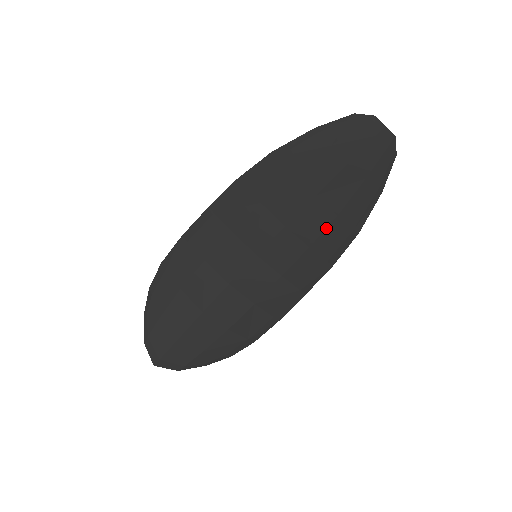
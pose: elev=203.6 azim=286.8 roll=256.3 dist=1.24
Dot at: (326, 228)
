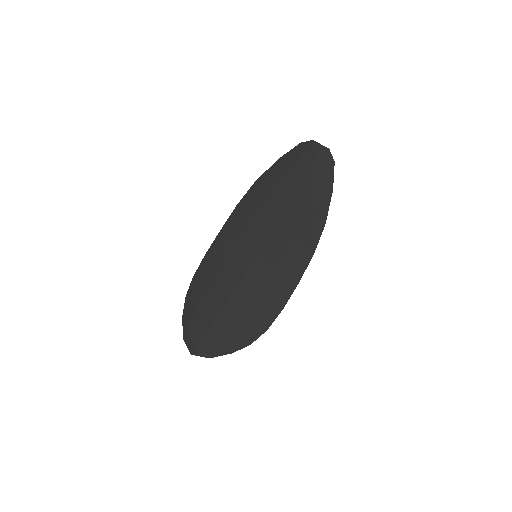
Dot at: (301, 224)
